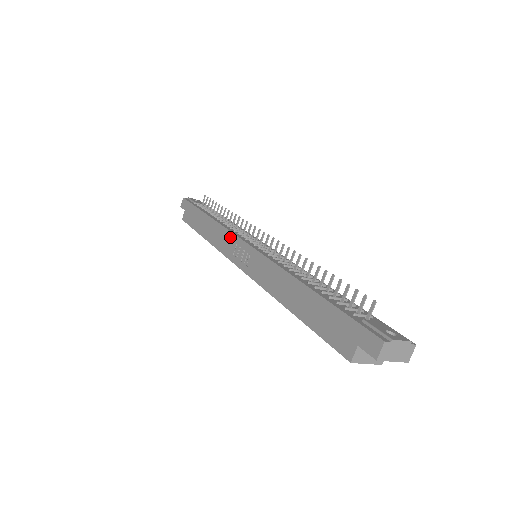
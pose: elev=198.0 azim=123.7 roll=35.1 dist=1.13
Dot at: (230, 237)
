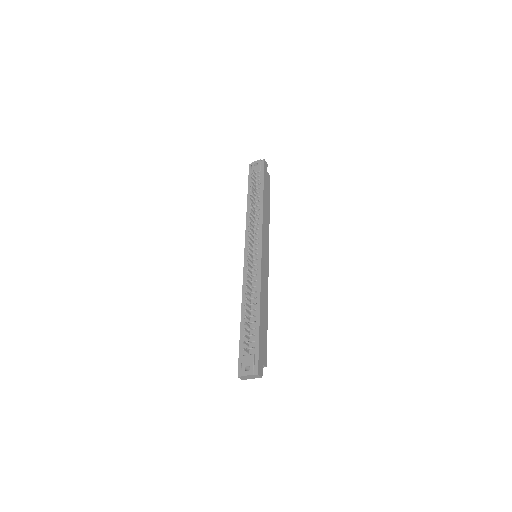
Dot at: (246, 238)
